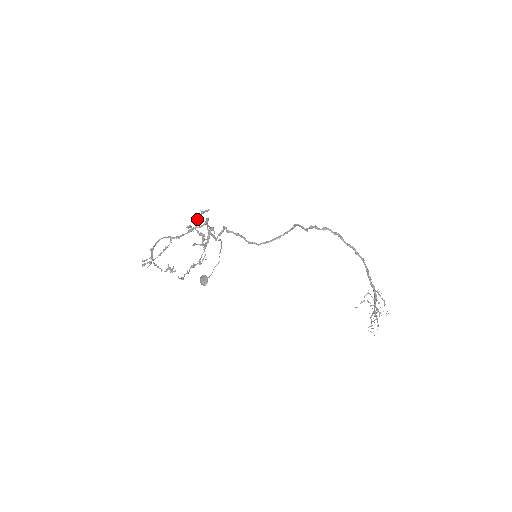
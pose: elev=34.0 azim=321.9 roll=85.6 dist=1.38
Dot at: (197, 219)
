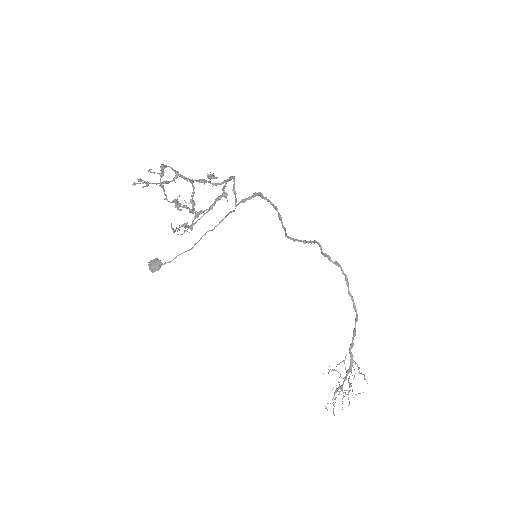
Dot at: (213, 174)
